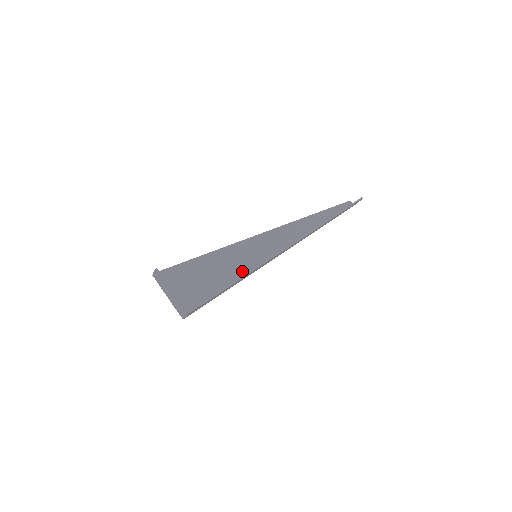
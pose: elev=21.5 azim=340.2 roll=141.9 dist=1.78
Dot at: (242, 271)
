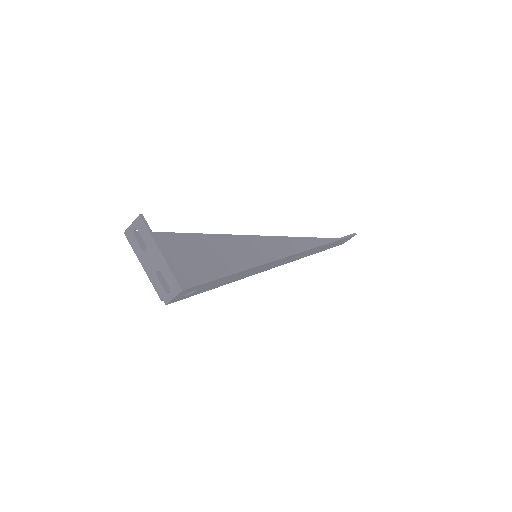
Dot at: occluded
